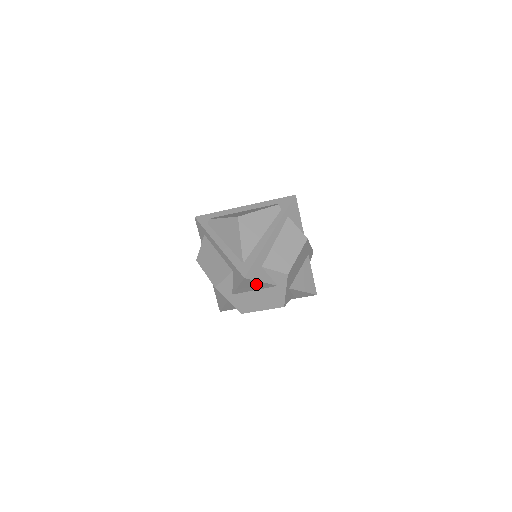
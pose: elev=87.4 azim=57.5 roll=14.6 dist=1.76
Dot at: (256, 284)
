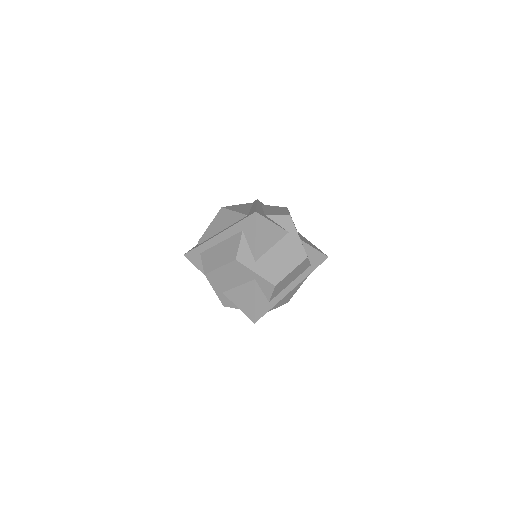
Dot at: (269, 229)
